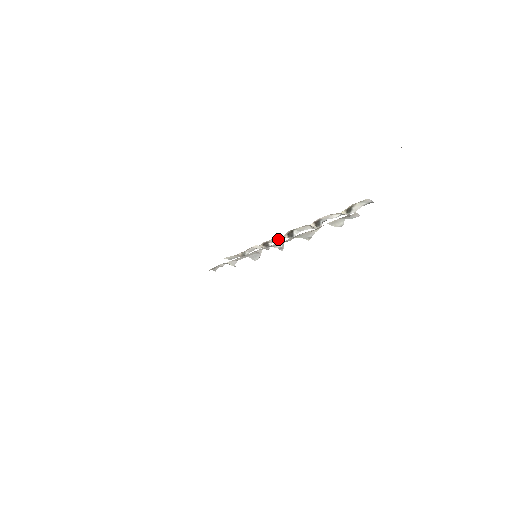
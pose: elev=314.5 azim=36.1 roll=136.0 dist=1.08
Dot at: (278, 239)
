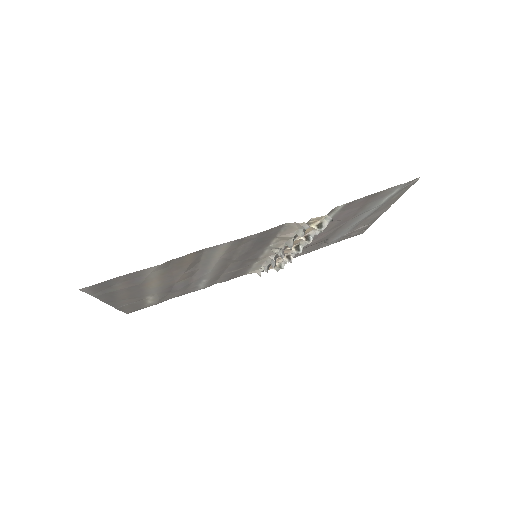
Dot at: (295, 253)
